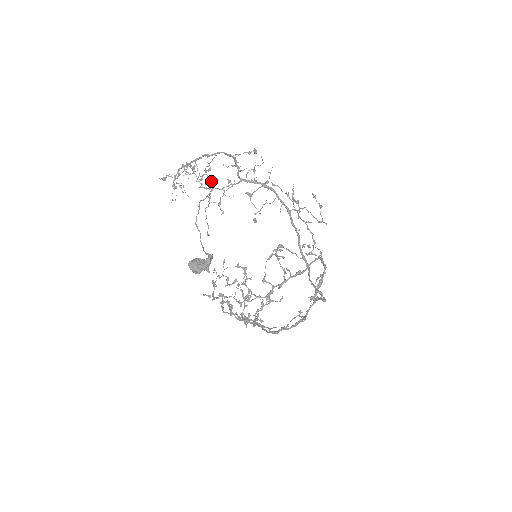
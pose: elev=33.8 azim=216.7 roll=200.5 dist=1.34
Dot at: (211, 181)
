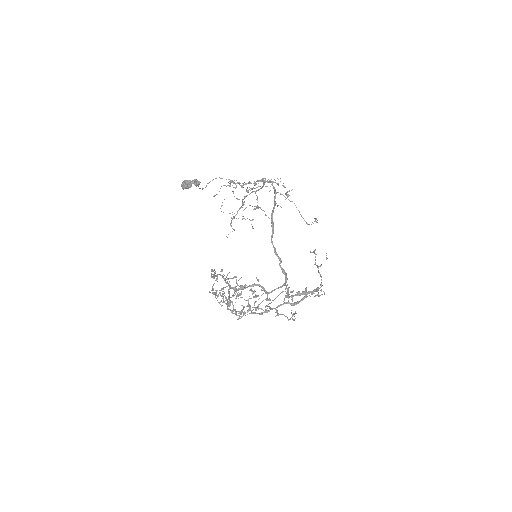
Dot at: occluded
